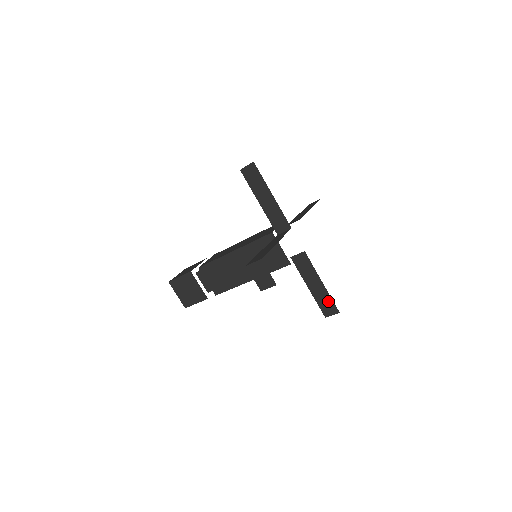
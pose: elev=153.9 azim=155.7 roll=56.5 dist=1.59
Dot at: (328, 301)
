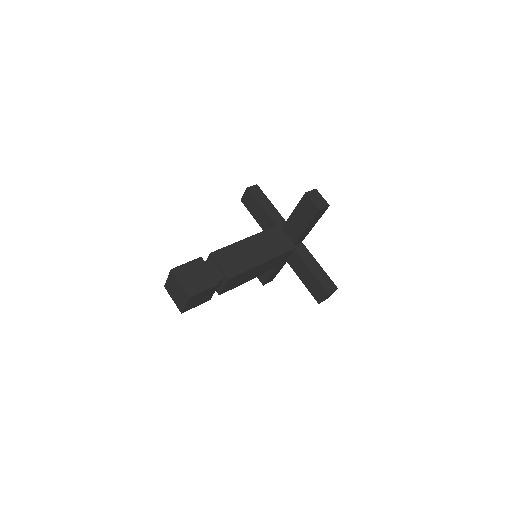
Dot at: occluded
